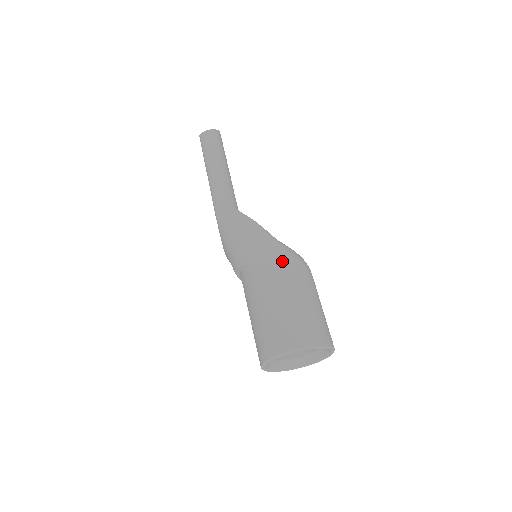
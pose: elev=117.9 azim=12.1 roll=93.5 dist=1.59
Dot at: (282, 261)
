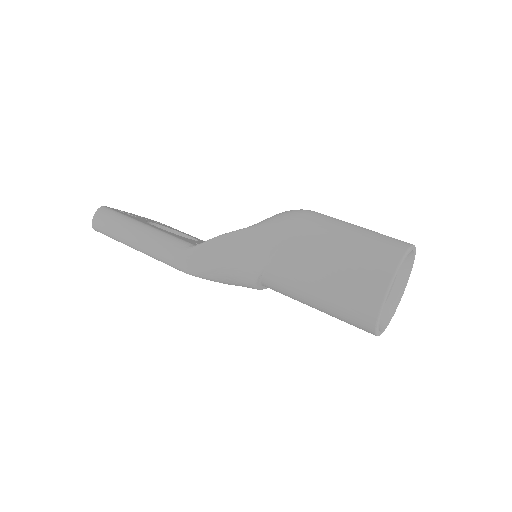
Dot at: (279, 237)
